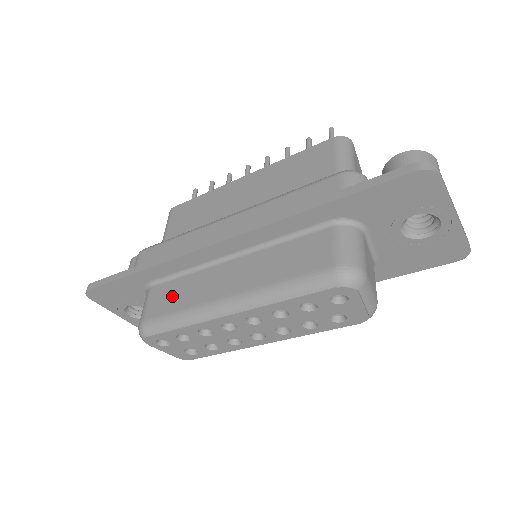
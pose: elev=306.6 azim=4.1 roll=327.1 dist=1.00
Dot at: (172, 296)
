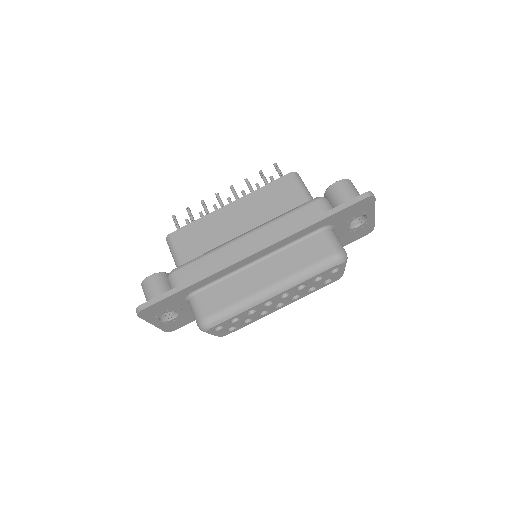
Dot at: (221, 296)
